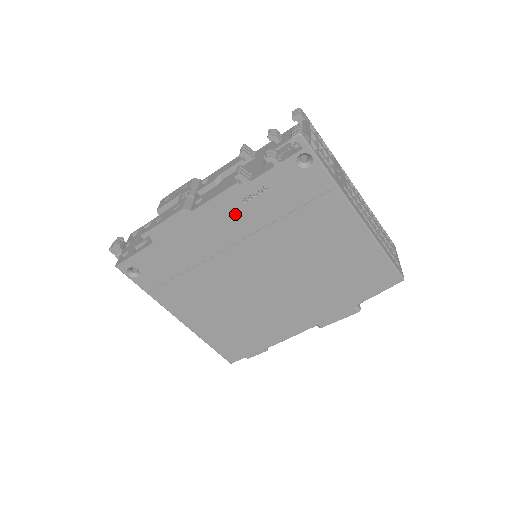
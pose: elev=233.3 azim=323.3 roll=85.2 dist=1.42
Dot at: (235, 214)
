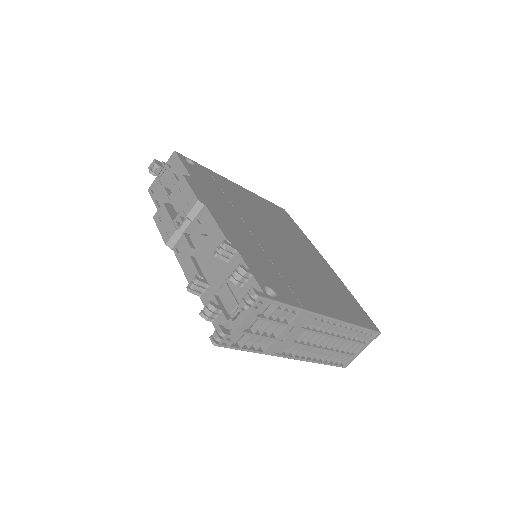
Dot at: occluded
